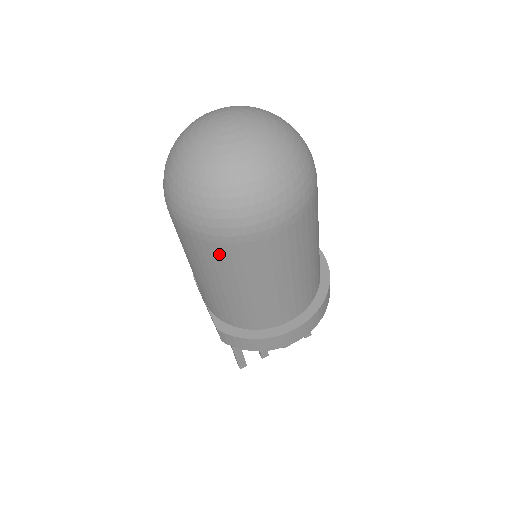
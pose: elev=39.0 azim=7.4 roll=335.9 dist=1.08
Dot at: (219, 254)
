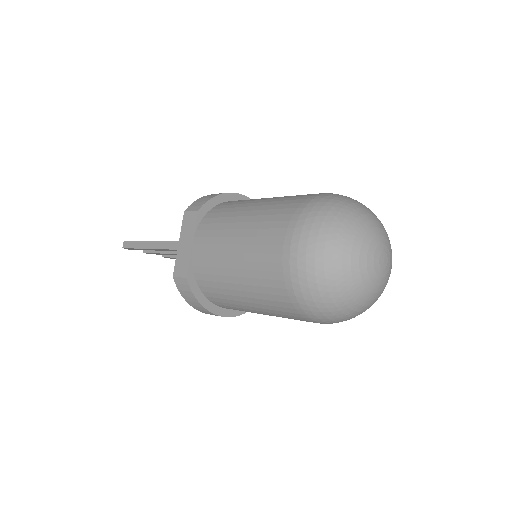
Dot at: (280, 301)
